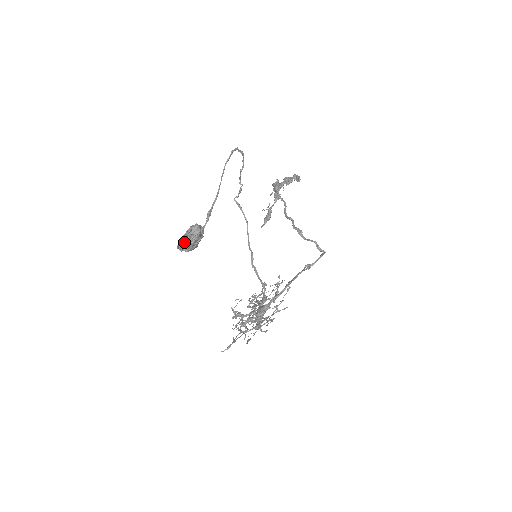
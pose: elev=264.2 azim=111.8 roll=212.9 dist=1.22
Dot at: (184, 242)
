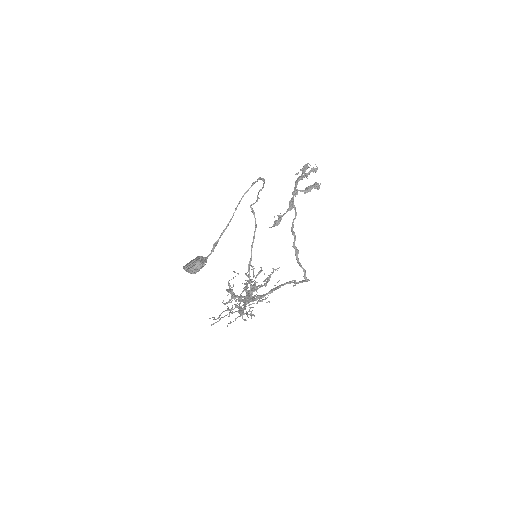
Dot at: (187, 271)
